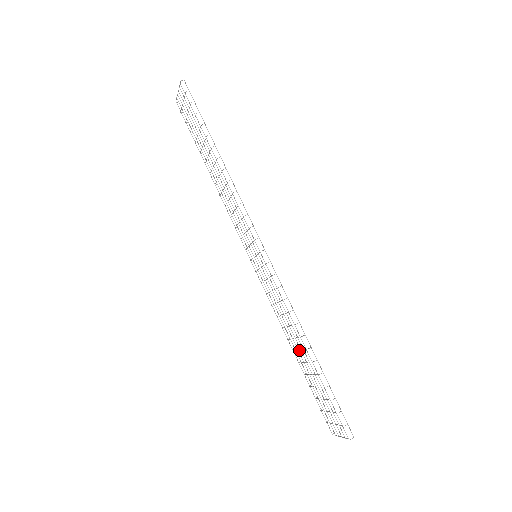
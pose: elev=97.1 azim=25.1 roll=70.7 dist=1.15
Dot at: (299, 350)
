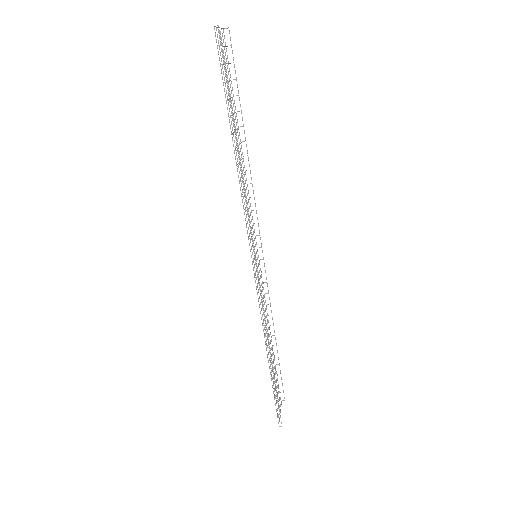
Dot at: occluded
